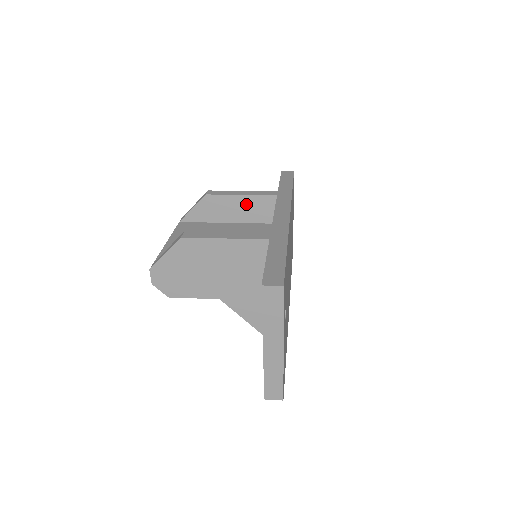
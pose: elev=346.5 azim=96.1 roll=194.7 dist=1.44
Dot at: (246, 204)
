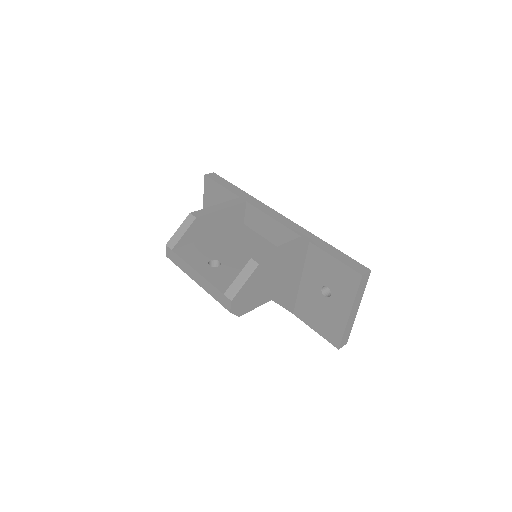
Dot at: (225, 216)
